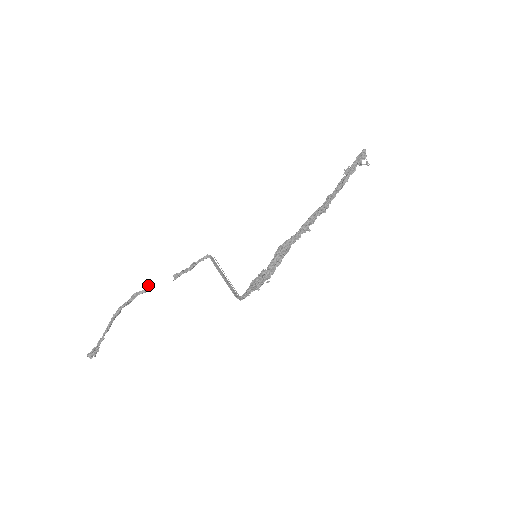
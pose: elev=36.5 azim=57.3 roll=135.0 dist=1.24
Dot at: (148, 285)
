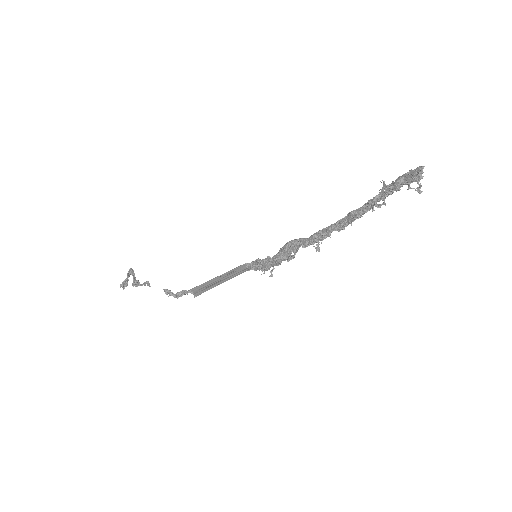
Dot at: (145, 283)
